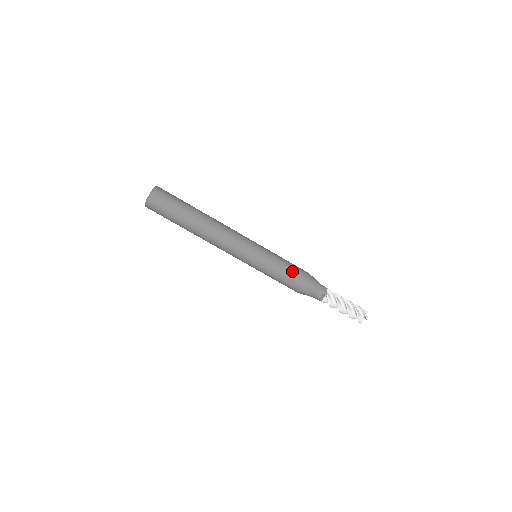
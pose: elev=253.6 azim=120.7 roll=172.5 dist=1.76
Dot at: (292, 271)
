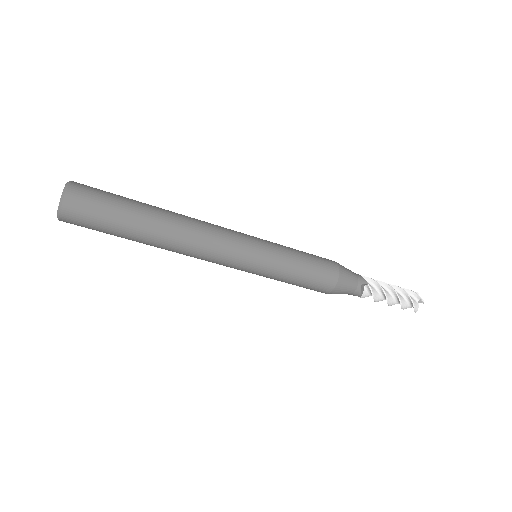
Dot at: (307, 285)
